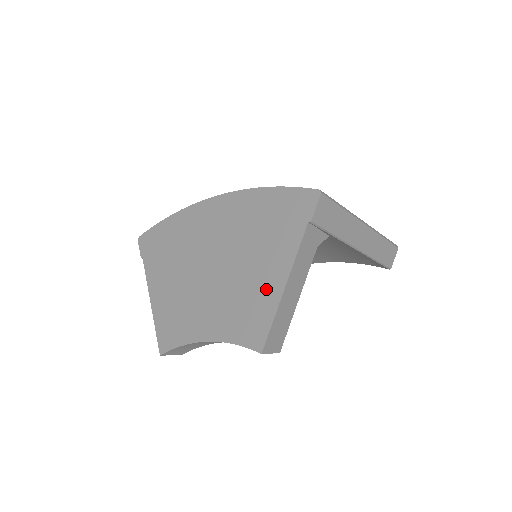
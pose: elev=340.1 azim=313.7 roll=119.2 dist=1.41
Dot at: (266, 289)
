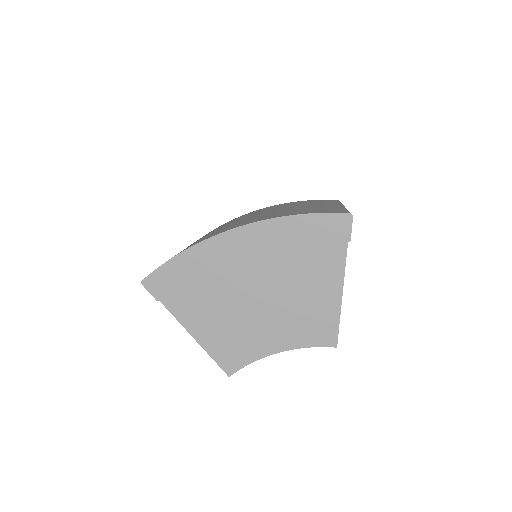
Dot at: (325, 301)
